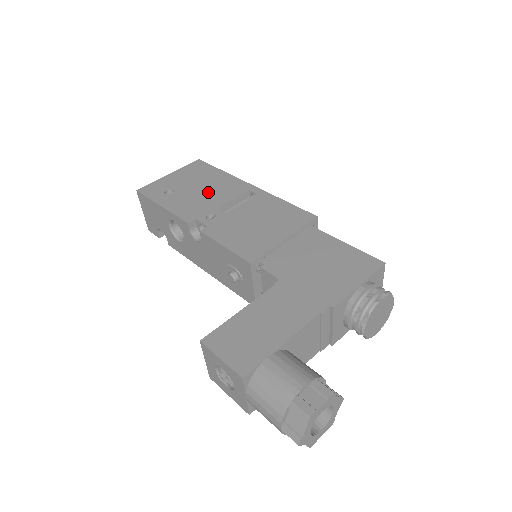
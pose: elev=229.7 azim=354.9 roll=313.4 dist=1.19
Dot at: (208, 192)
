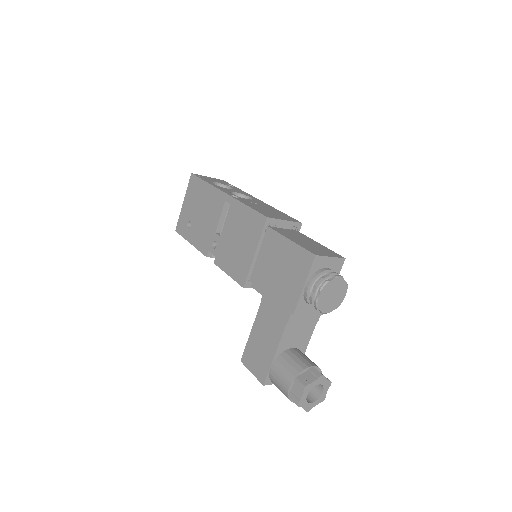
Dot at: (206, 215)
